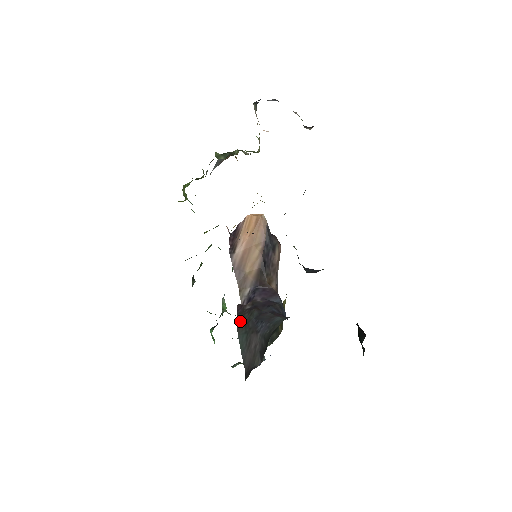
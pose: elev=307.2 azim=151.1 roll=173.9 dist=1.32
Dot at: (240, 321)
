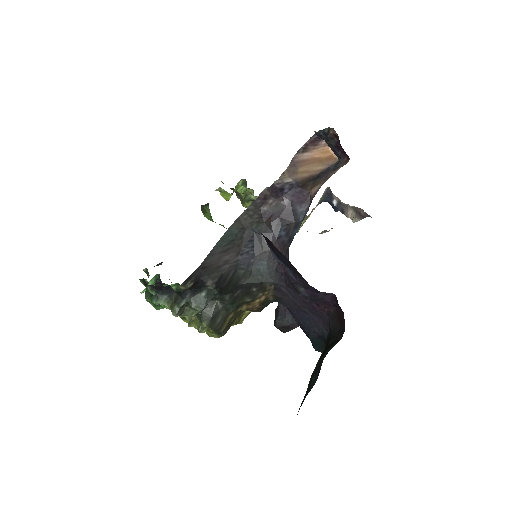
Dot at: (246, 215)
